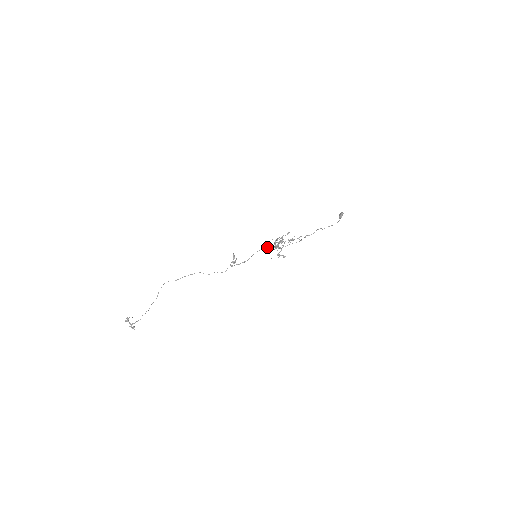
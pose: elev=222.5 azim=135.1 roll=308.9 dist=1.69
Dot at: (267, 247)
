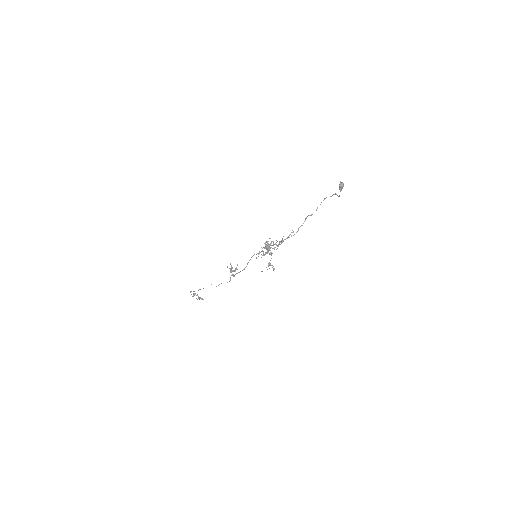
Dot at: occluded
